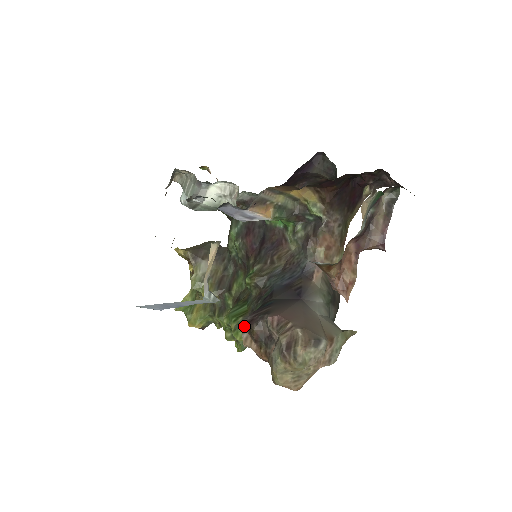
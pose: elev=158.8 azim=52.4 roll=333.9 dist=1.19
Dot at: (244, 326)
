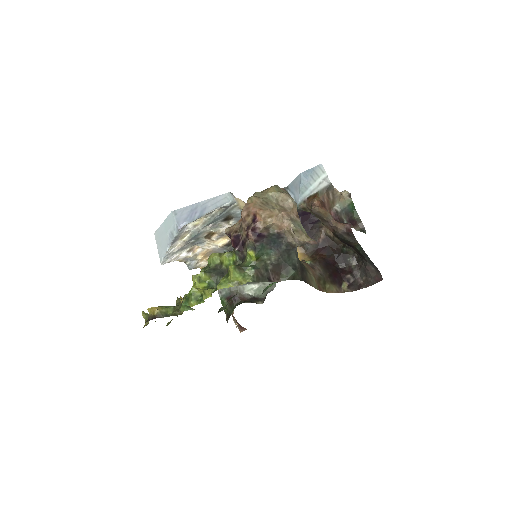
Dot at: occluded
